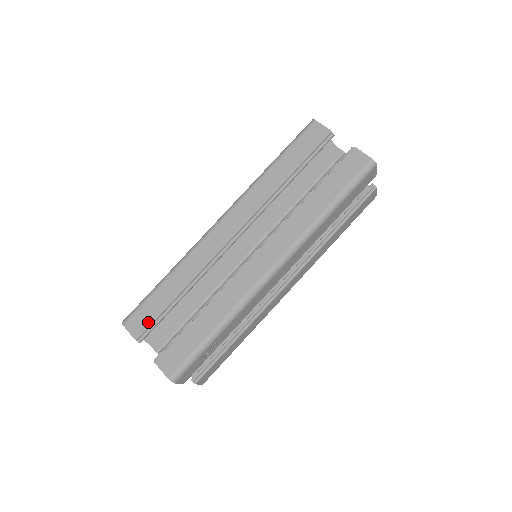
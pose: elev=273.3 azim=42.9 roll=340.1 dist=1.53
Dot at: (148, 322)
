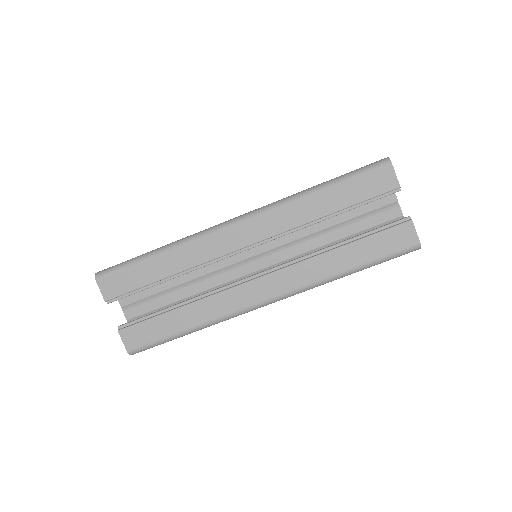
Dot at: (123, 290)
